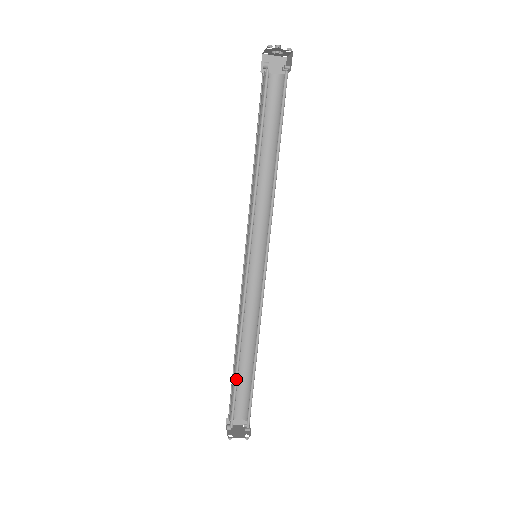
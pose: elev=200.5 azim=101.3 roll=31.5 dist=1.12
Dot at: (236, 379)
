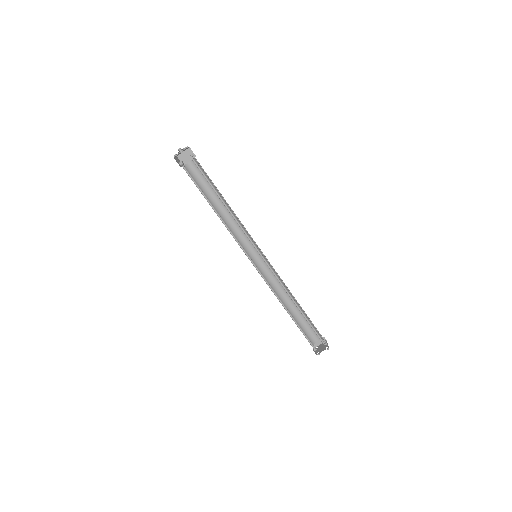
Dot at: (297, 323)
